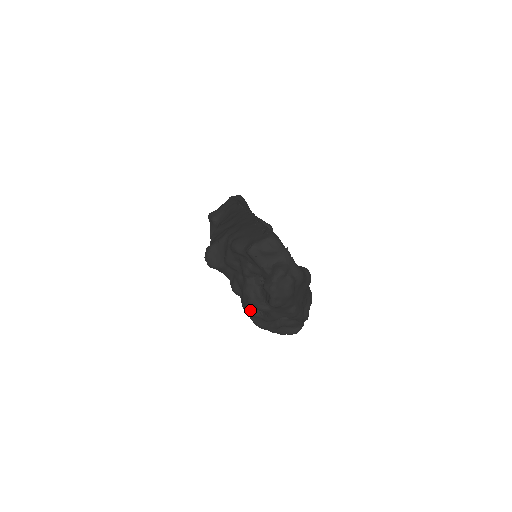
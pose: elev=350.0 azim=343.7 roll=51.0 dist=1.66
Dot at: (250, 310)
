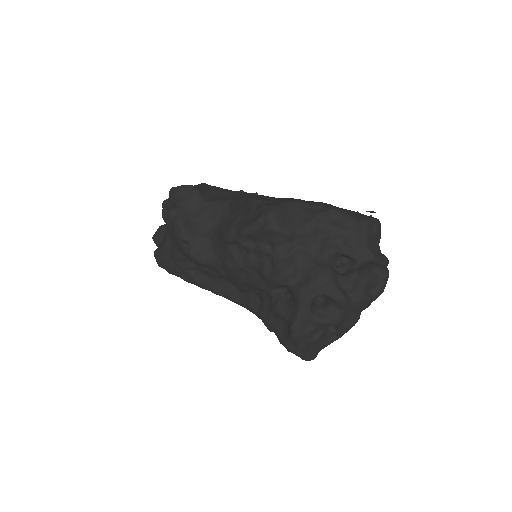
Dot at: (311, 302)
